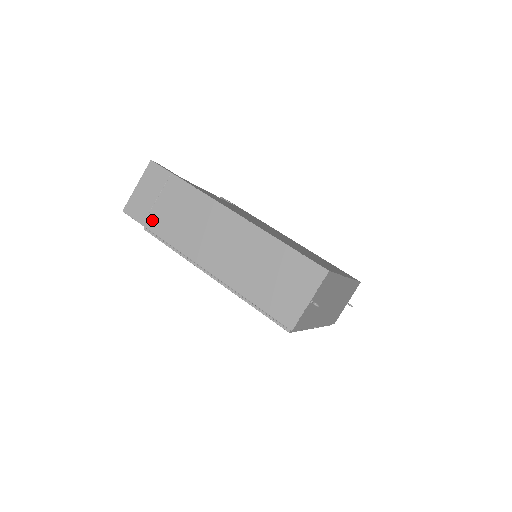
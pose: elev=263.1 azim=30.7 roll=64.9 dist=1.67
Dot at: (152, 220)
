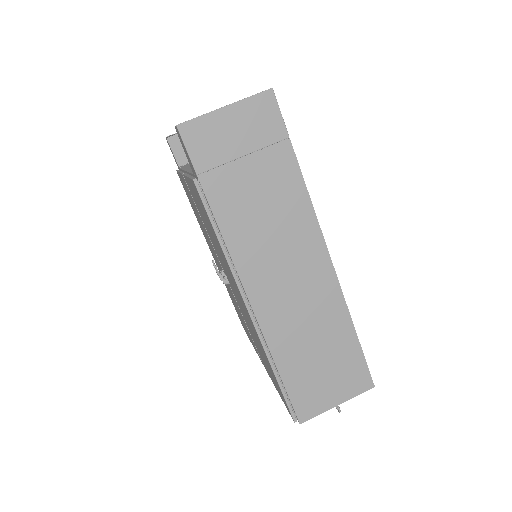
Dot at: (218, 180)
